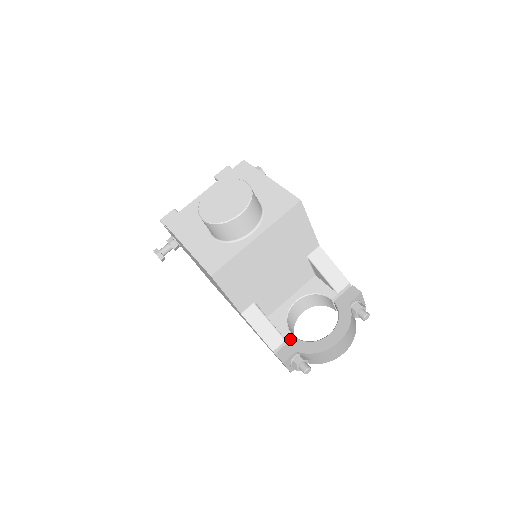
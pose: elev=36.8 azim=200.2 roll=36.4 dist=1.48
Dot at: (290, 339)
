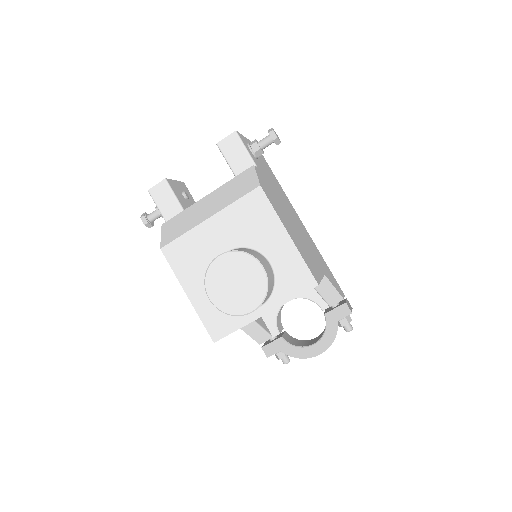
Dot at: (277, 334)
